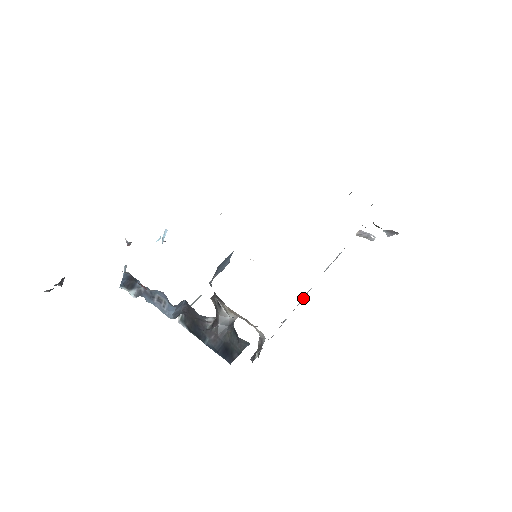
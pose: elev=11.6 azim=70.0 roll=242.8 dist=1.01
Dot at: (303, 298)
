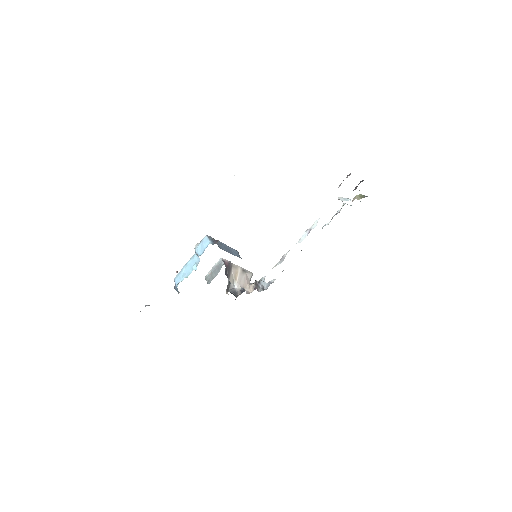
Dot at: (280, 260)
